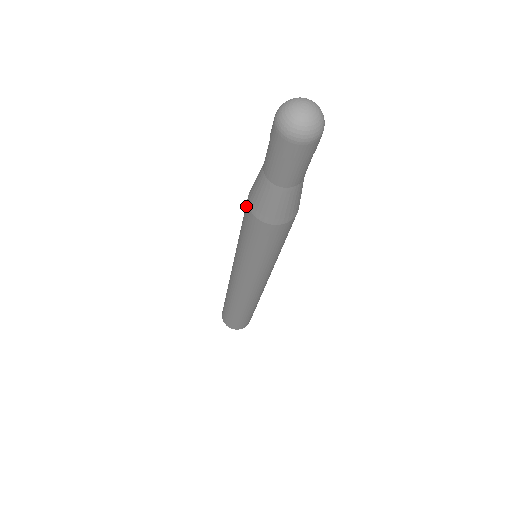
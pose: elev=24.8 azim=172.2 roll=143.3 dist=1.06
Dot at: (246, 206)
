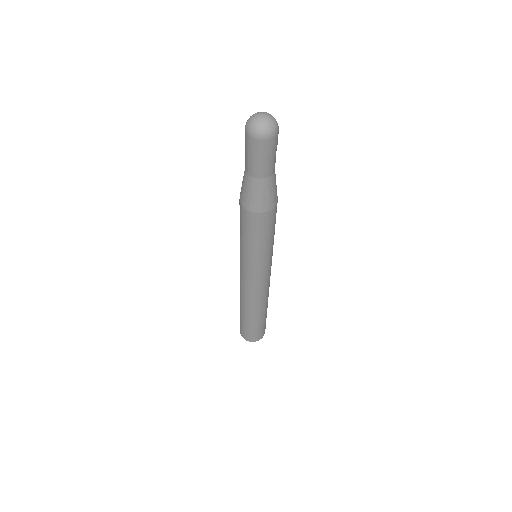
Dot at: occluded
